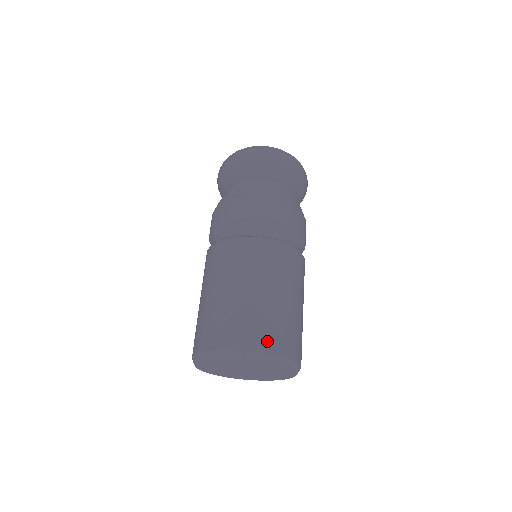
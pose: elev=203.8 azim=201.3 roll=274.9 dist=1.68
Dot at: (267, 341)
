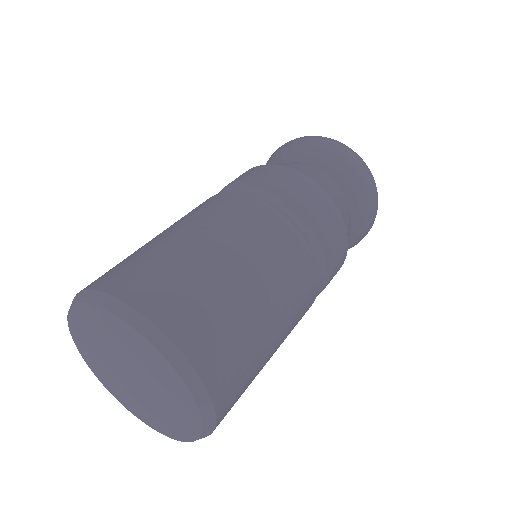
Dot at: (167, 307)
